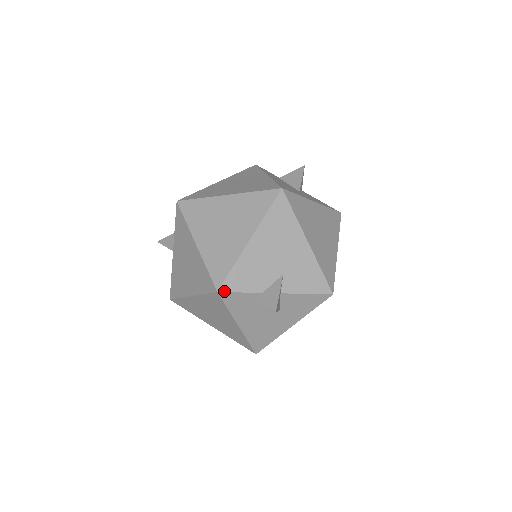
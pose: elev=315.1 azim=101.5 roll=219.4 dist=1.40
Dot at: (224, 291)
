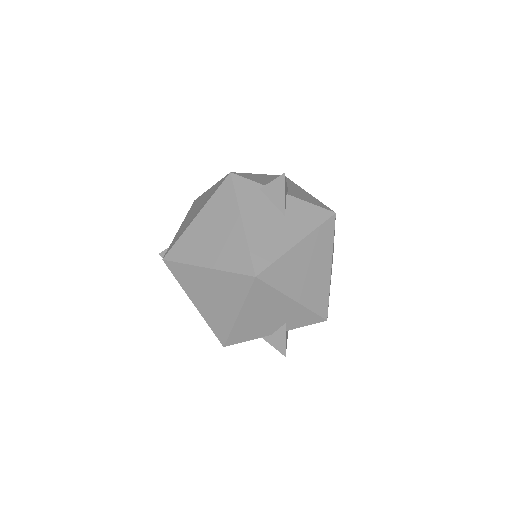
Dot at: (236, 174)
